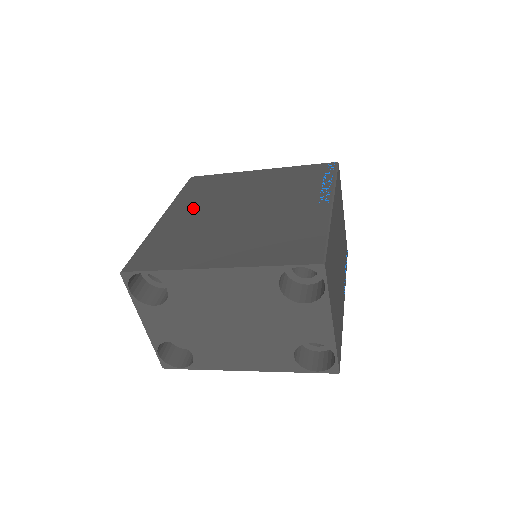
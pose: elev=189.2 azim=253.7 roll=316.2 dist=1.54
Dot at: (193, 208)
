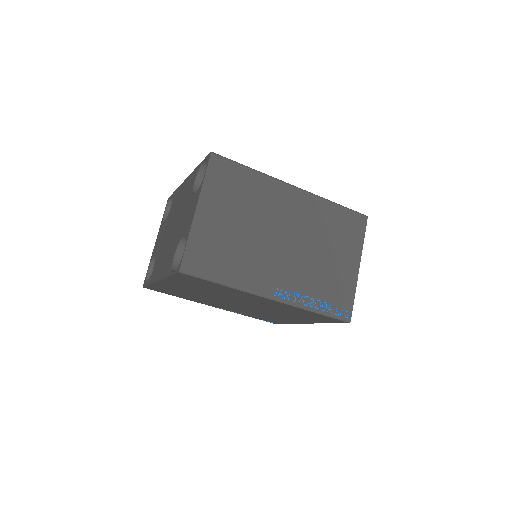
Dot at: occluded
